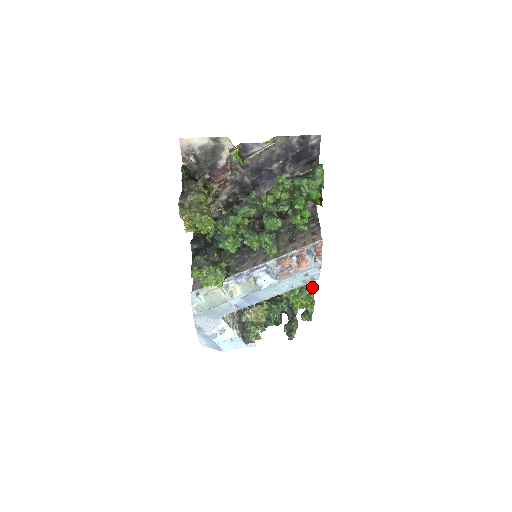
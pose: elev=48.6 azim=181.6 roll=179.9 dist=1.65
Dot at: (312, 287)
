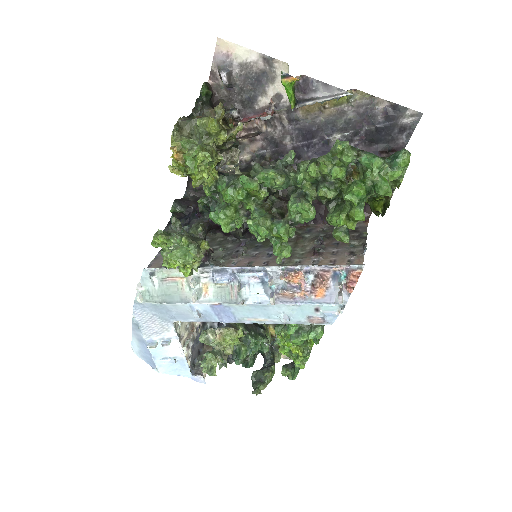
Dot at: (316, 332)
